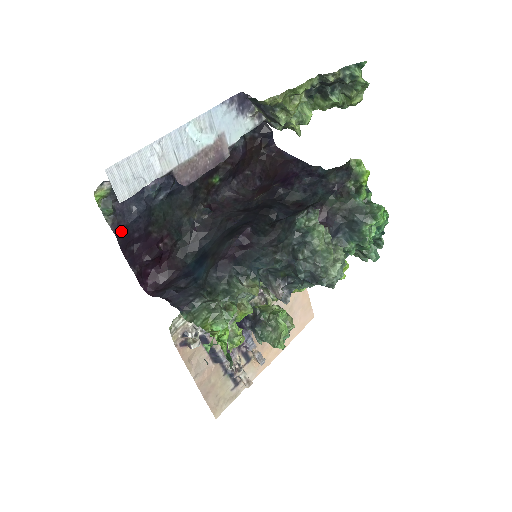
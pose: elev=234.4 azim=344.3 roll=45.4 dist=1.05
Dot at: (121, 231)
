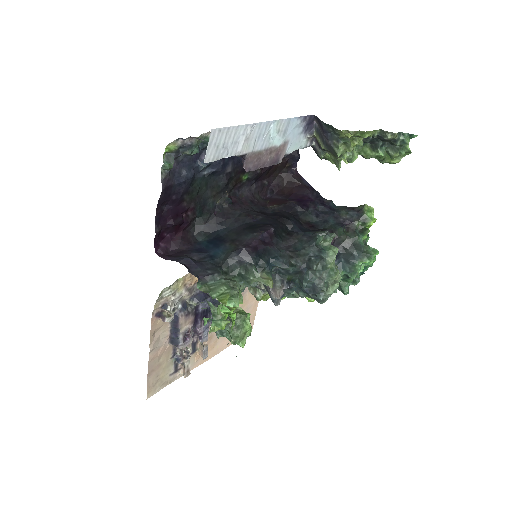
Dot at: (167, 188)
